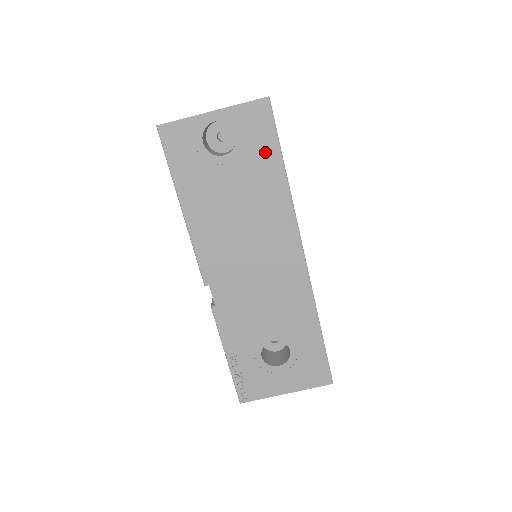
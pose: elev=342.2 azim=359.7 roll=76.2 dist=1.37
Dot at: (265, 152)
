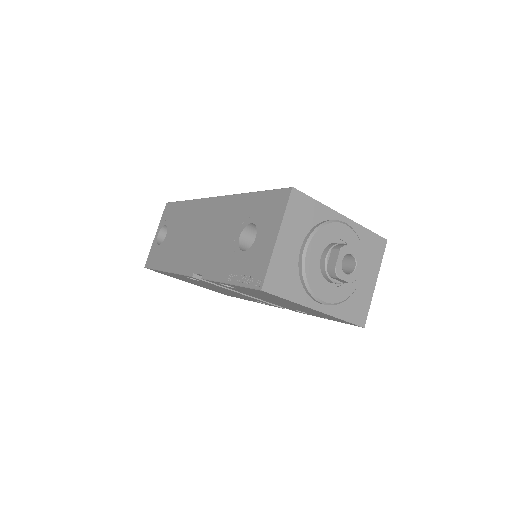
Dot at: (176, 211)
